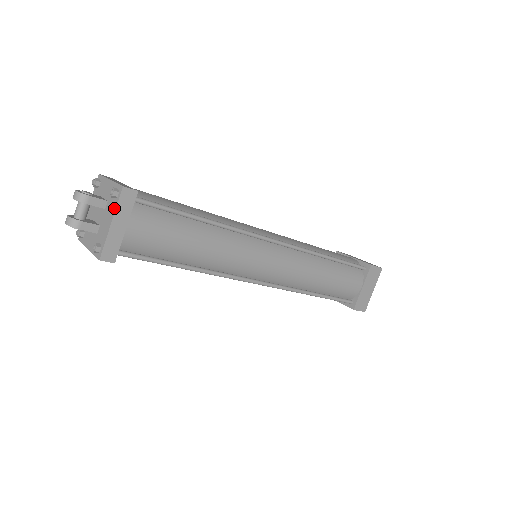
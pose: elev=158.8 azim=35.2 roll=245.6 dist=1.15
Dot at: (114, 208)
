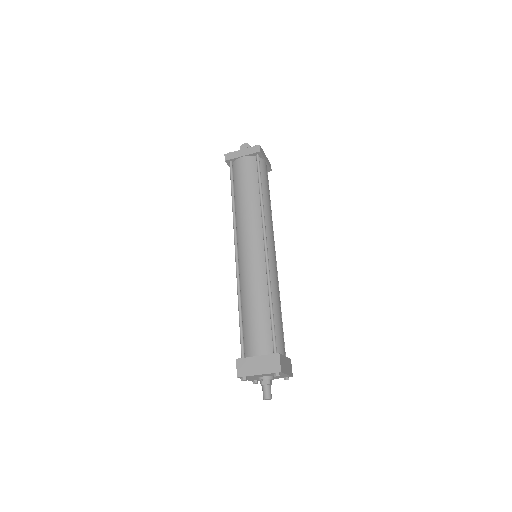
Dot at: occluded
